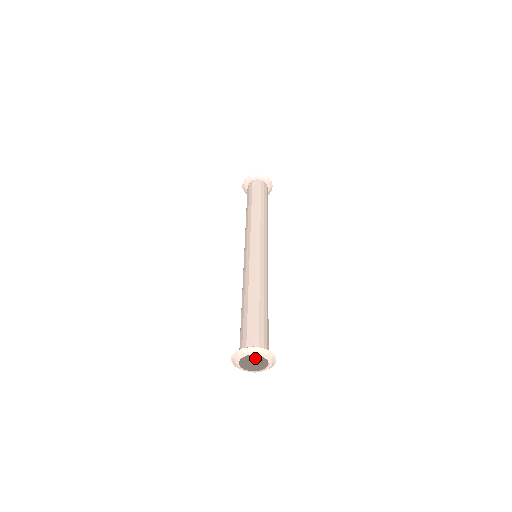
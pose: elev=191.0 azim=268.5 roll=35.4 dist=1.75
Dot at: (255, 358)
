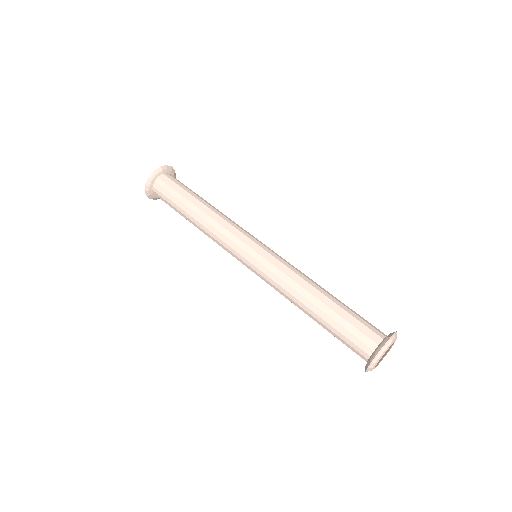
Dot at: occluded
